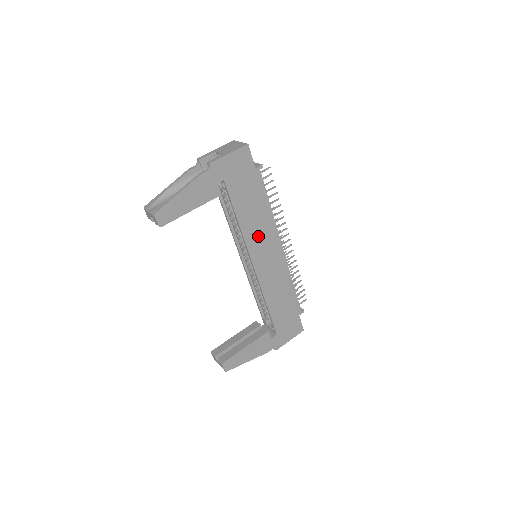
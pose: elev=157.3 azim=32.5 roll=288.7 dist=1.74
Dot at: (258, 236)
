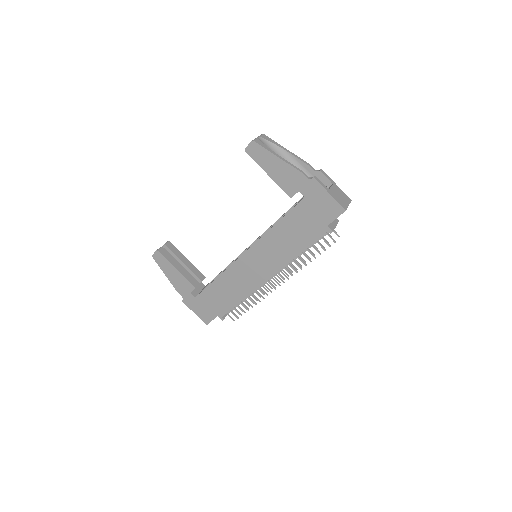
Dot at: (270, 250)
